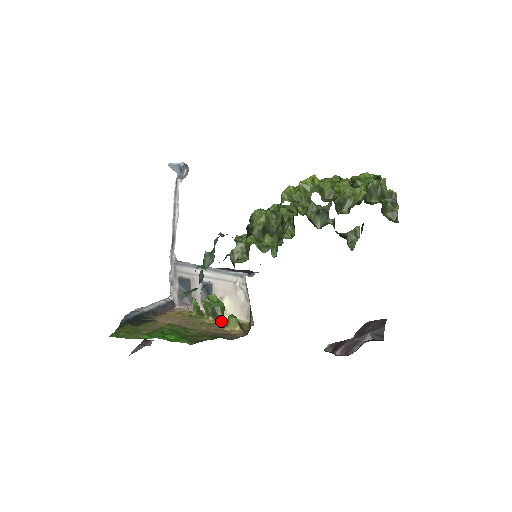
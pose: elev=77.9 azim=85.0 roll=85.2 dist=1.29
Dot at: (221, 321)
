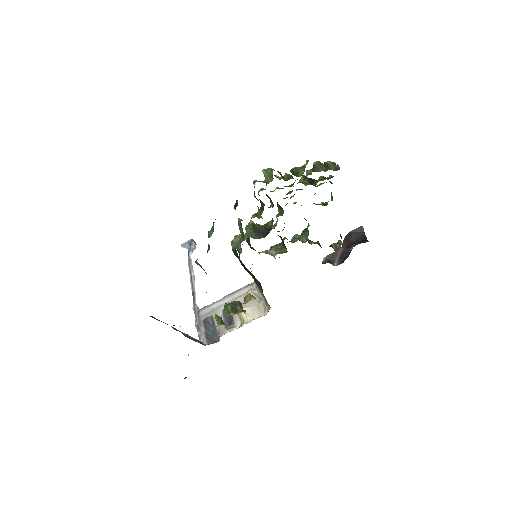
Dot at: (241, 311)
